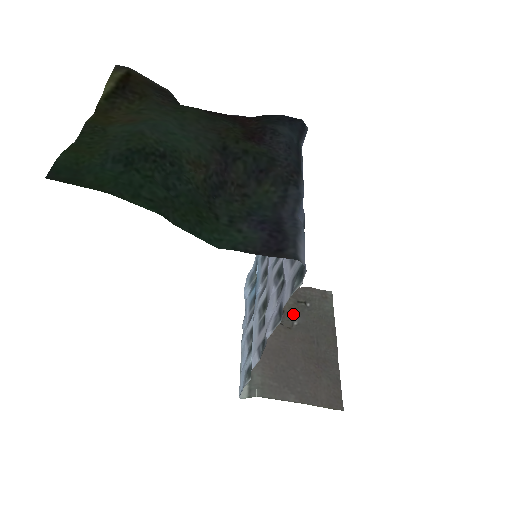
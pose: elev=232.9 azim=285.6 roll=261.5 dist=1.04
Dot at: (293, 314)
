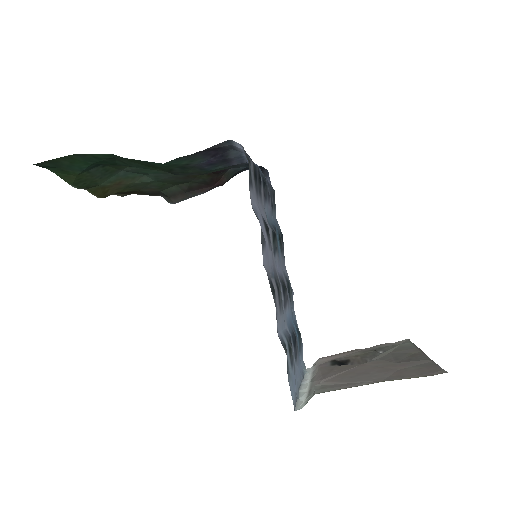
Dot at: (362, 360)
